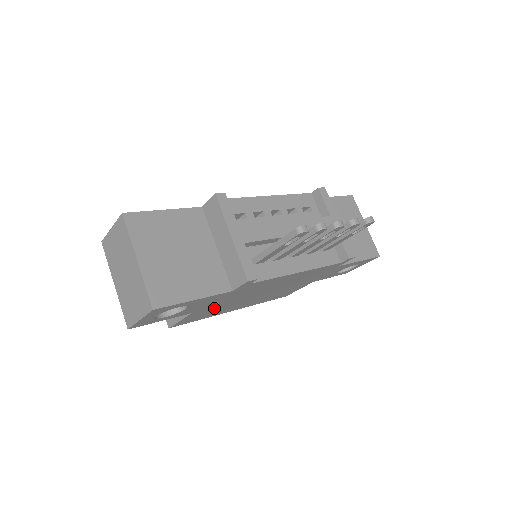
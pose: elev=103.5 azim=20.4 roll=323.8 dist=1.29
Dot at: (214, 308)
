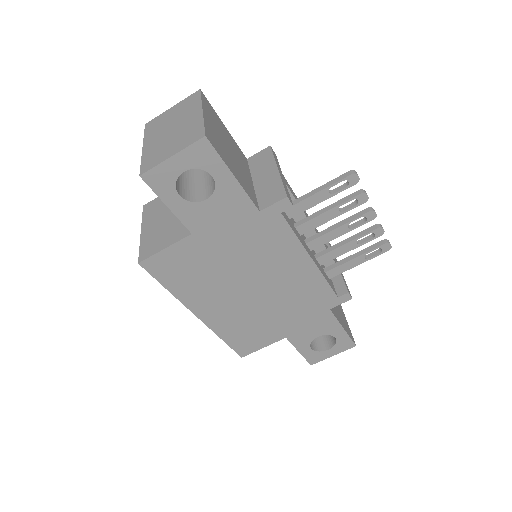
Dot at: (205, 259)
